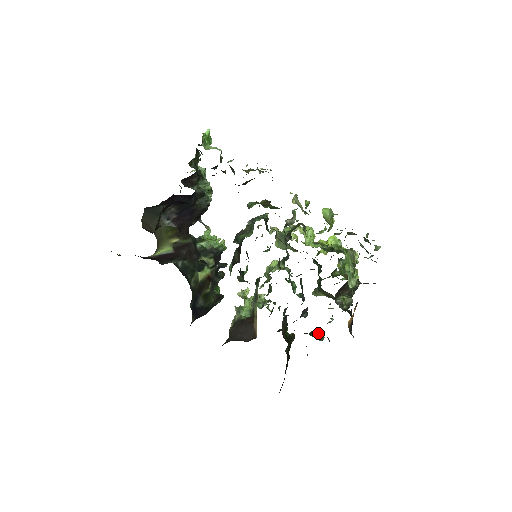
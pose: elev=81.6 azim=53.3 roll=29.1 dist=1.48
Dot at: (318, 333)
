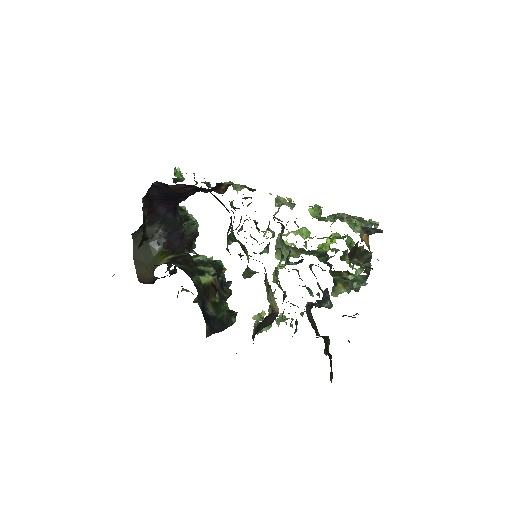
Dot at: (351, 316)
